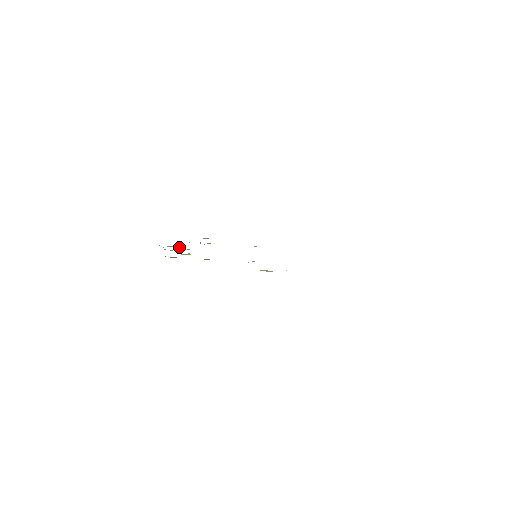
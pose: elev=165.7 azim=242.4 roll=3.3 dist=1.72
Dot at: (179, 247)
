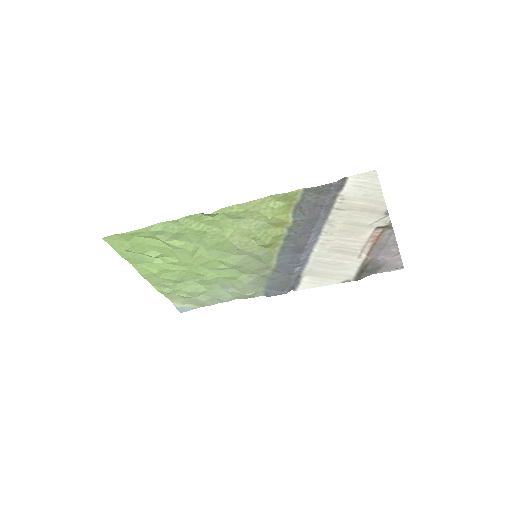
Dot at: (163, 262)
